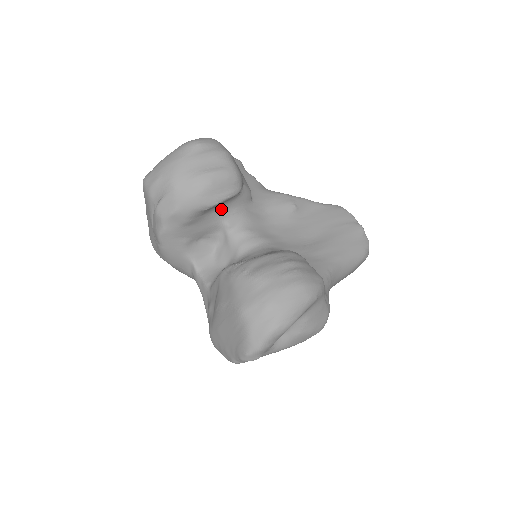
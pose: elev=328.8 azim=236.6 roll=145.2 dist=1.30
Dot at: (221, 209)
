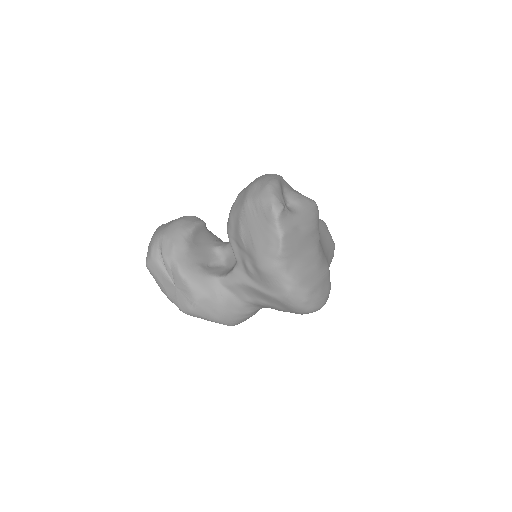
Dot at: (205, 241)
